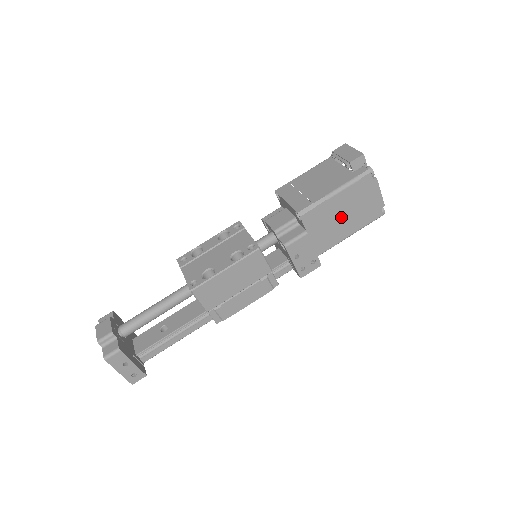
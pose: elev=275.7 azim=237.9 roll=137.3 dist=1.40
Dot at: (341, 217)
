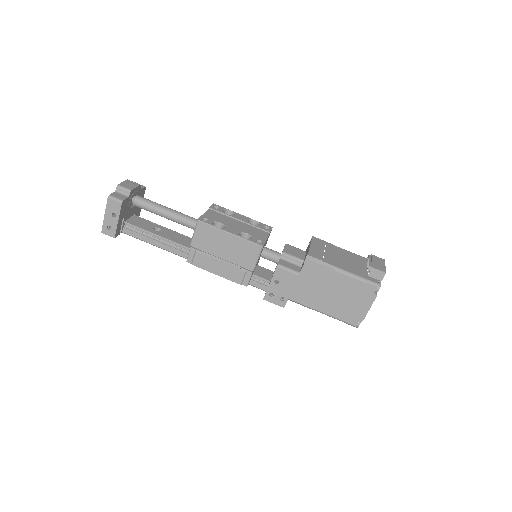
Dot at: (329, 292)
